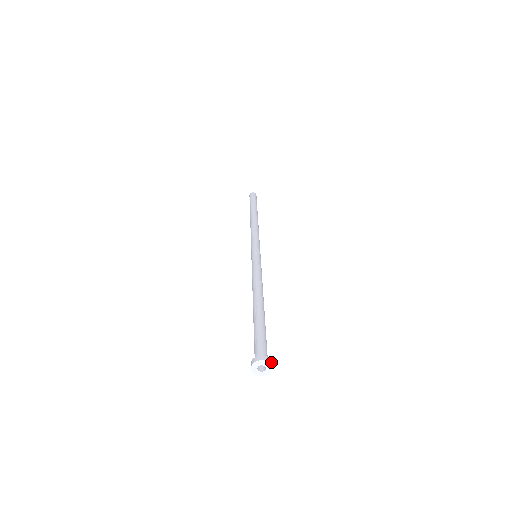
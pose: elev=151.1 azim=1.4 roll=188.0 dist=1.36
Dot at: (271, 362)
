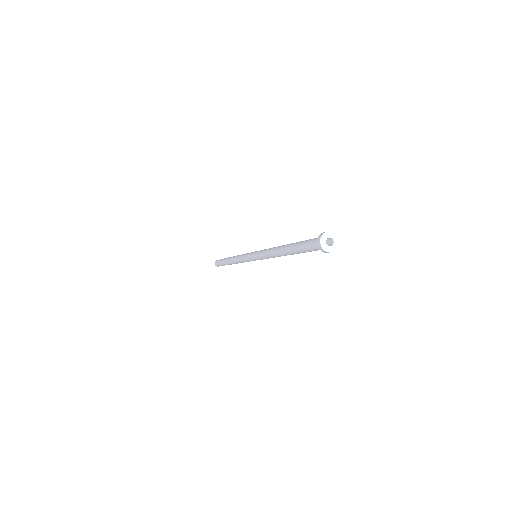
Dot at: (337, 245)
